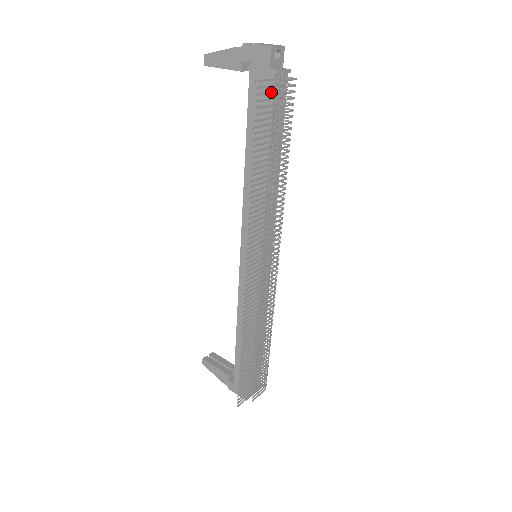
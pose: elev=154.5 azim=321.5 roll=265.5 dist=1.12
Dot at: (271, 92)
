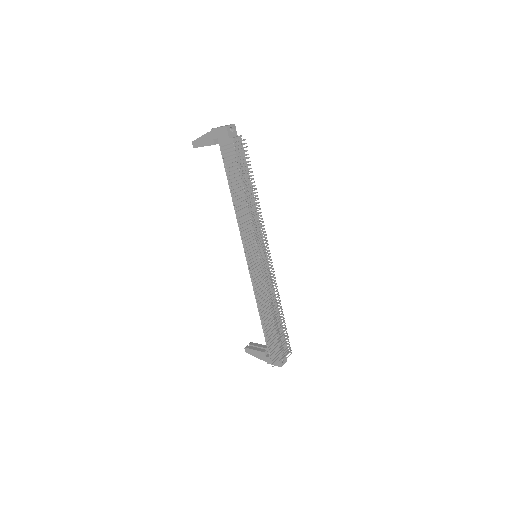
Dot at: (232, 151)
